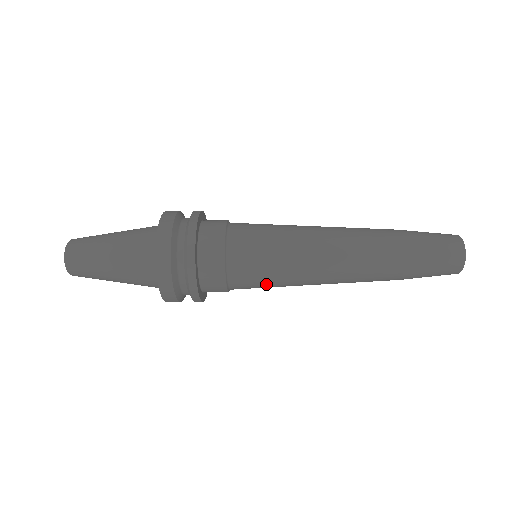
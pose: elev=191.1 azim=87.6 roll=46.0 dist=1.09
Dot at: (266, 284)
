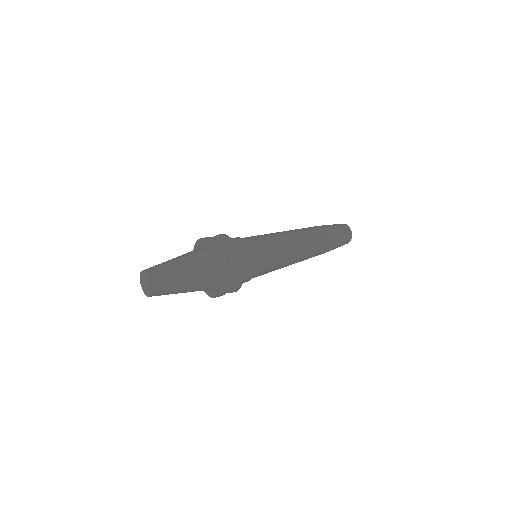
Dot at: (270, 271)
